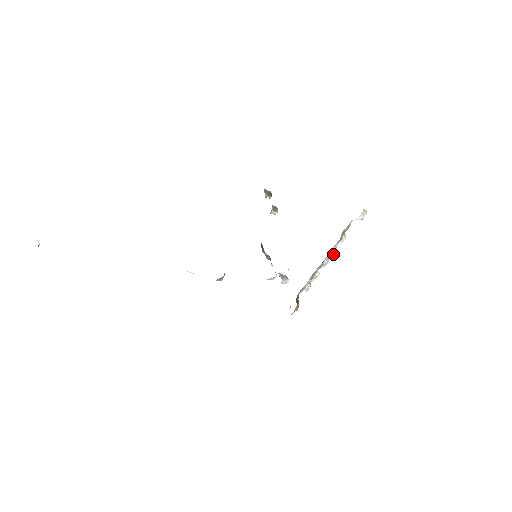
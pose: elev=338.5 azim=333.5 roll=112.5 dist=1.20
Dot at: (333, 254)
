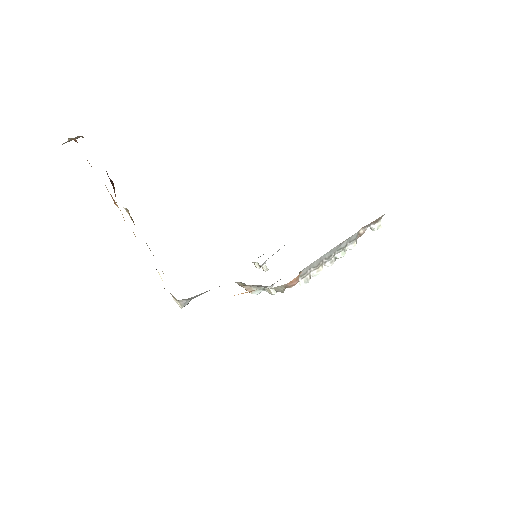
Dot at: (342, 255)
